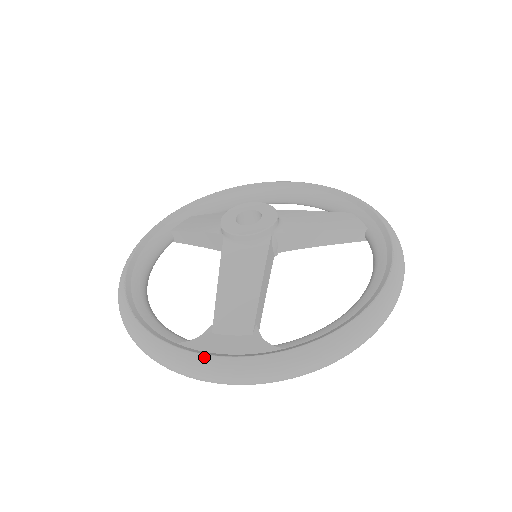
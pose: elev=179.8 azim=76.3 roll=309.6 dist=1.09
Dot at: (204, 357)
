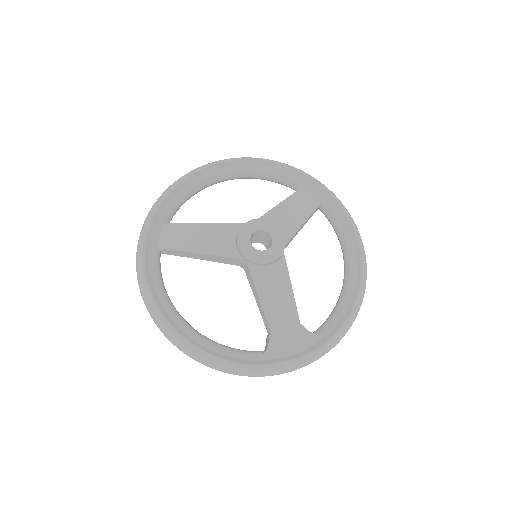
Dot at: (285, 364)
